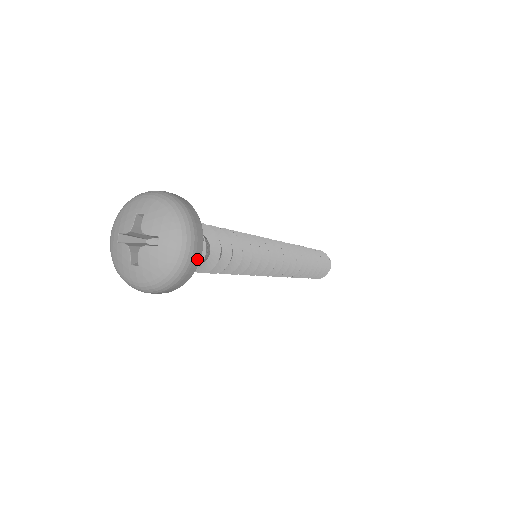
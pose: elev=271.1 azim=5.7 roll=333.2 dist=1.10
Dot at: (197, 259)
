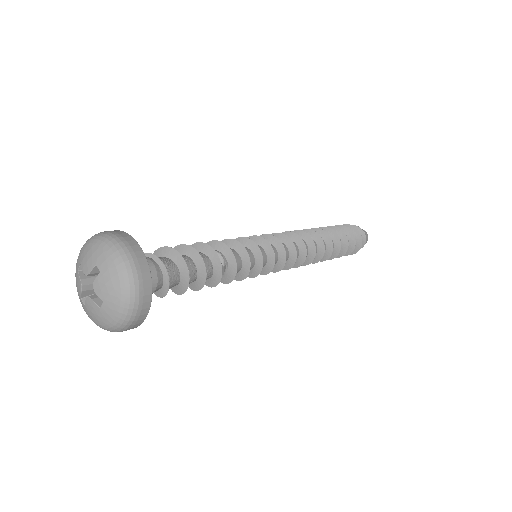
Dot at: (136, 326)
